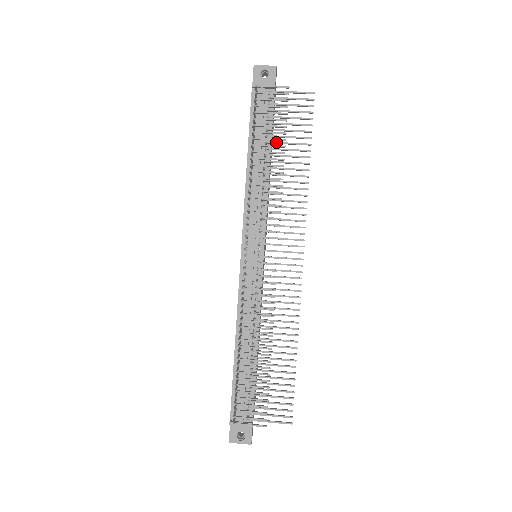
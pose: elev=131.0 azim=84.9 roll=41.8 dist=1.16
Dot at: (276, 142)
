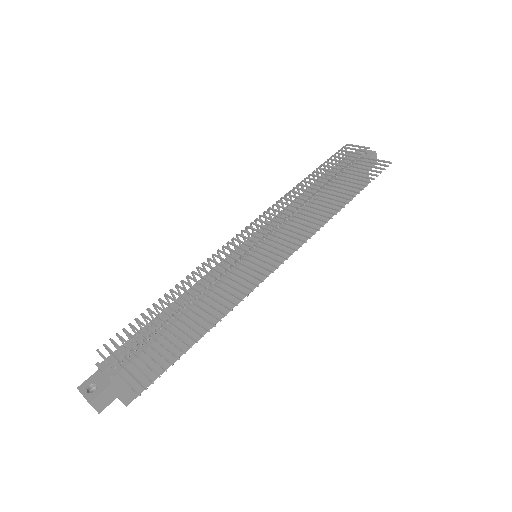
Dot at: (336, 181)
